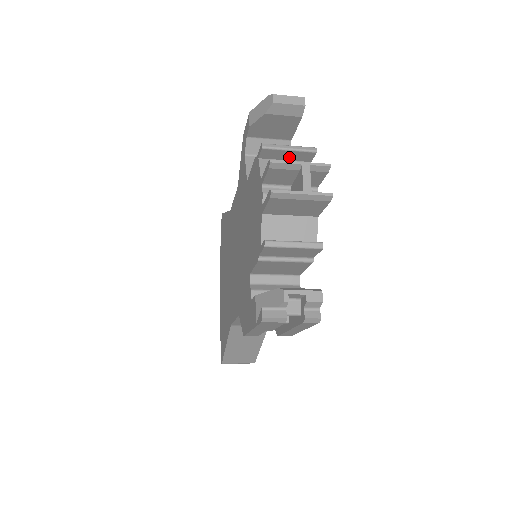
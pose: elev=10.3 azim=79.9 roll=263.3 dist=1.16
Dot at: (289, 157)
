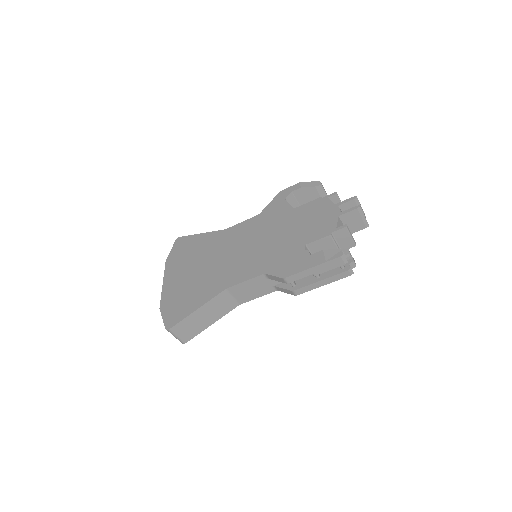
Dot at: occluded
